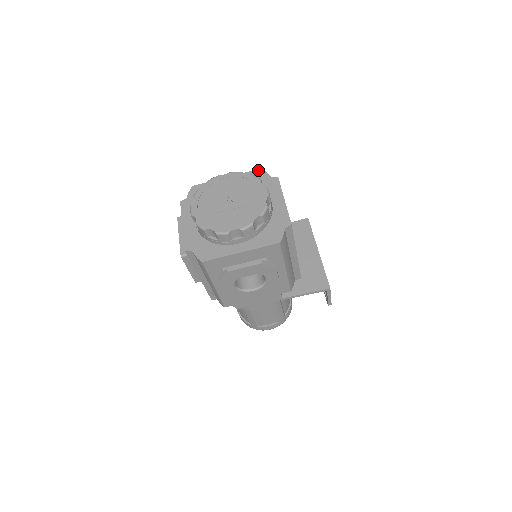
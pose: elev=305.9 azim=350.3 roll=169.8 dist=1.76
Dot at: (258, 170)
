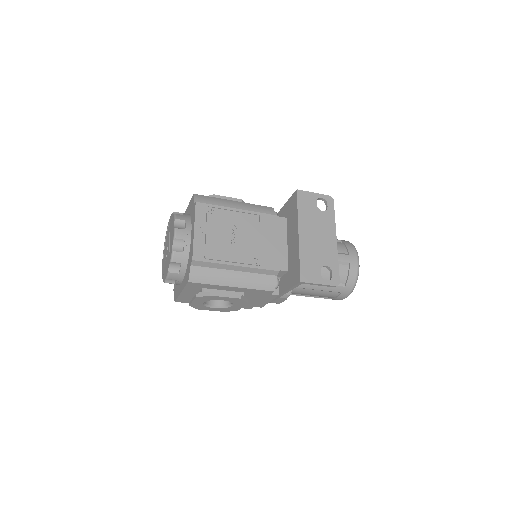
Dot at: (192, 196)
